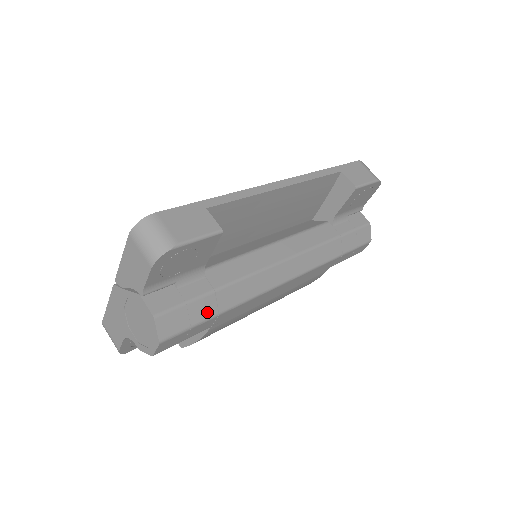
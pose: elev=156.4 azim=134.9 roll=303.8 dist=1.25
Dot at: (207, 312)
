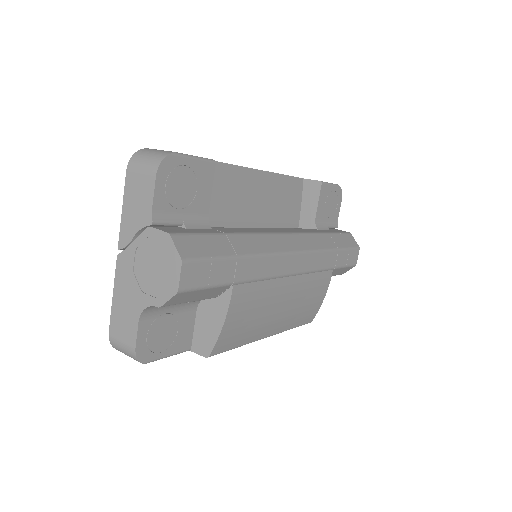
Dot at: (224, 250)
